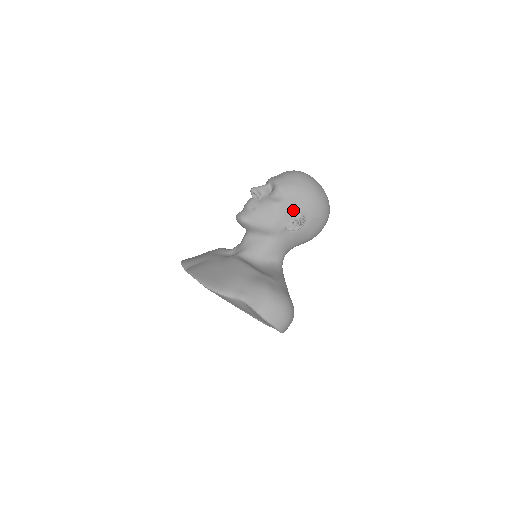
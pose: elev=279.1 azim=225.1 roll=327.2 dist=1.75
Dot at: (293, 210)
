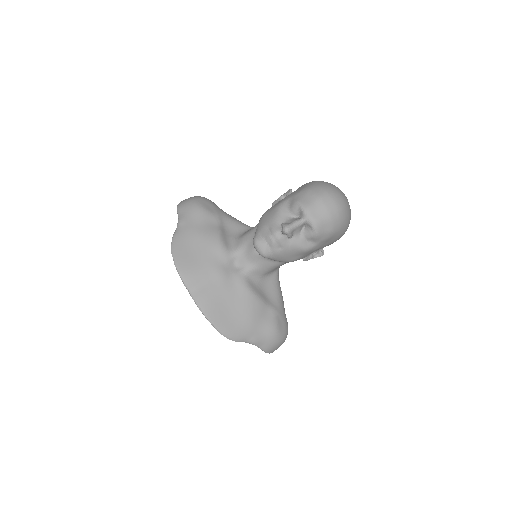
Dot at: (318, 249)
